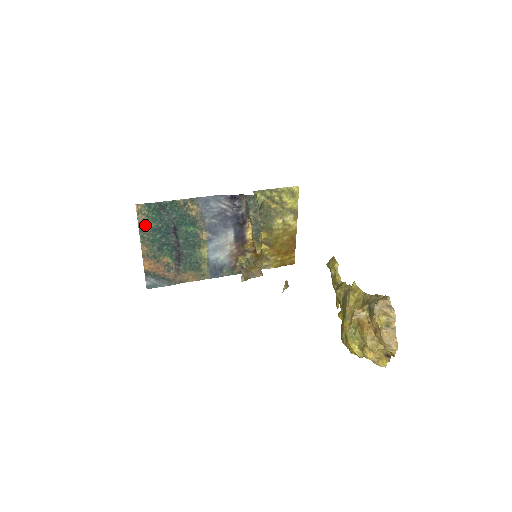
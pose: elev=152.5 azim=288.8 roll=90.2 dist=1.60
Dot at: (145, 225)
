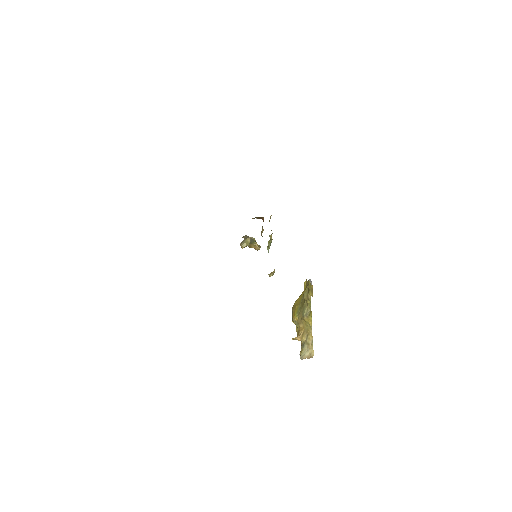
Dot at: occluded
